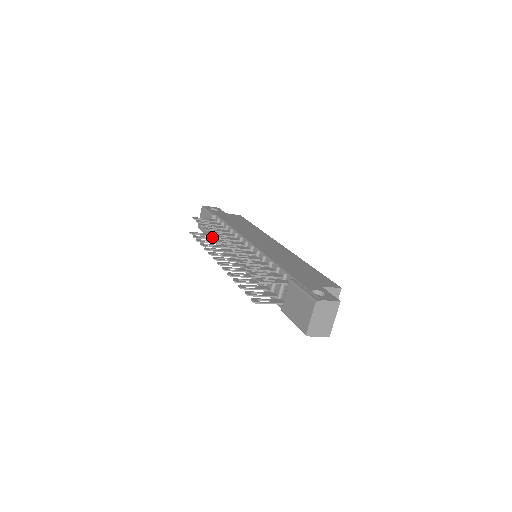
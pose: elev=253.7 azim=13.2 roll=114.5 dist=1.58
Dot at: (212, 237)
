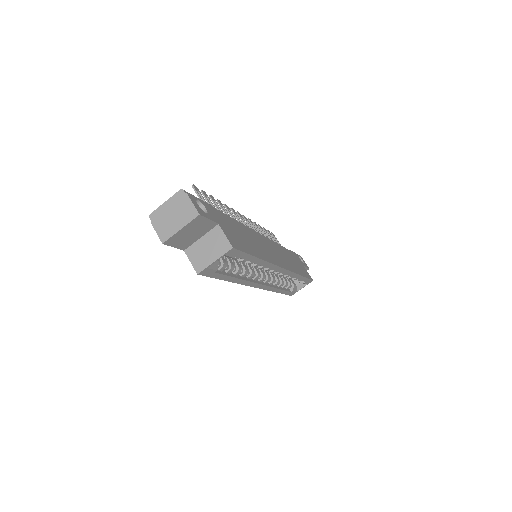
Dot at: occluded
